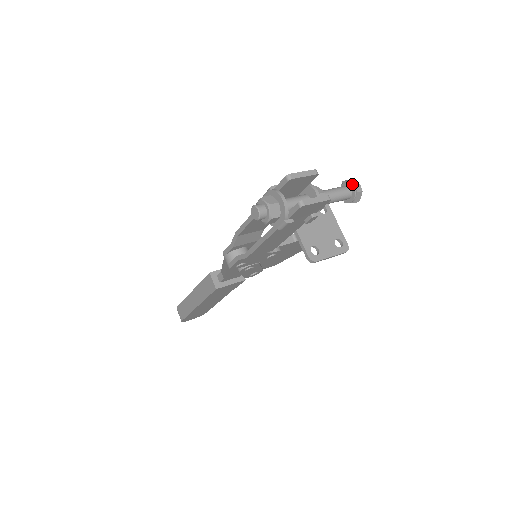
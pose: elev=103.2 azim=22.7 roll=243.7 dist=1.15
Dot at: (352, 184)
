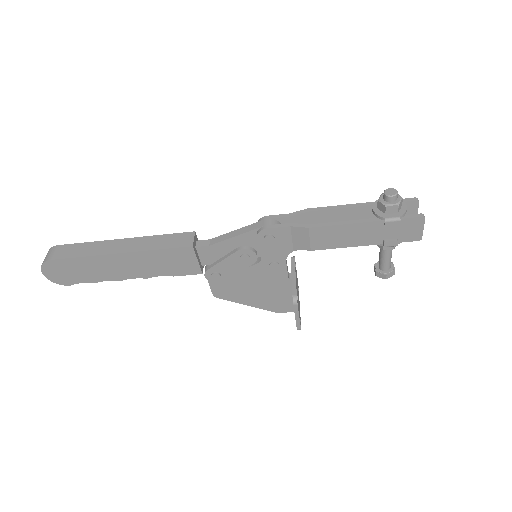
Dot at: (393, 264)
